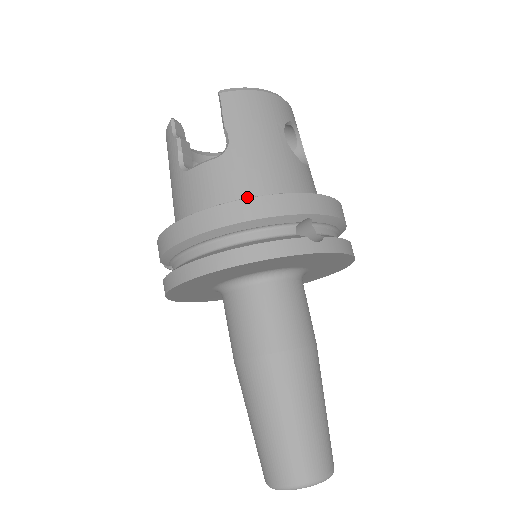
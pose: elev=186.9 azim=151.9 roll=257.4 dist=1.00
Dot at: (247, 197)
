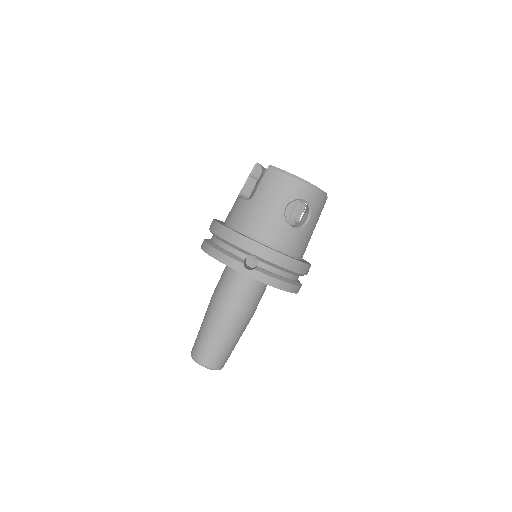
Dot at: (241, 228)
